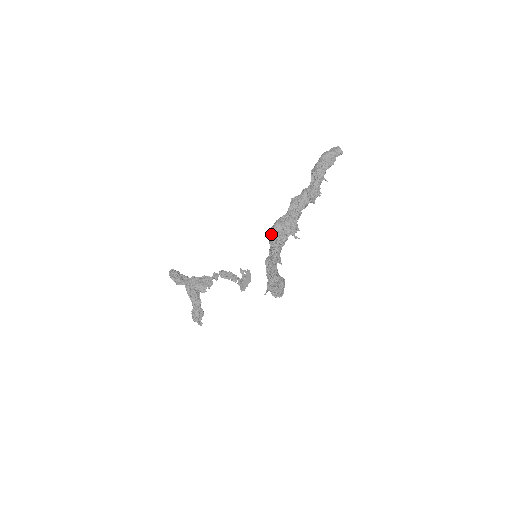
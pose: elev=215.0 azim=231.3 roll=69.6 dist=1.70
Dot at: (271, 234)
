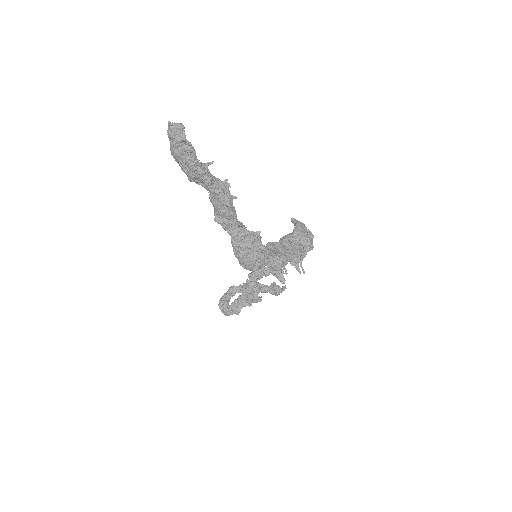
Dot at: occluded
